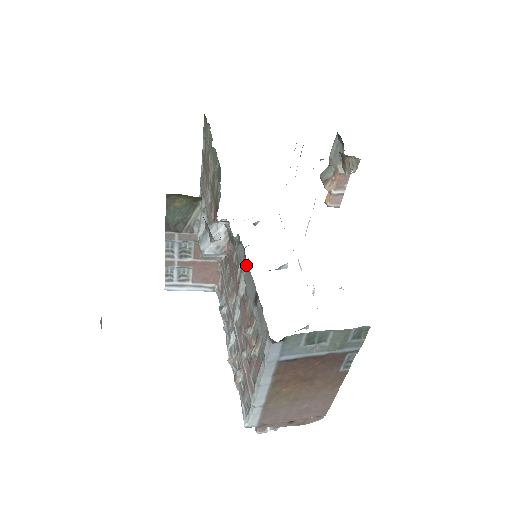
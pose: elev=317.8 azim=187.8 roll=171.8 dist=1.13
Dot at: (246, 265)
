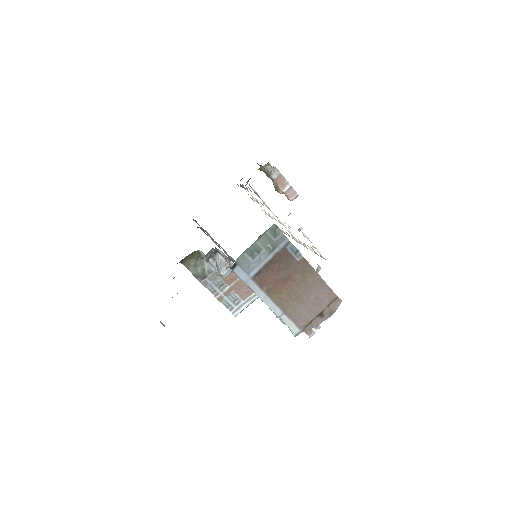
Dot at: (222, 256)
